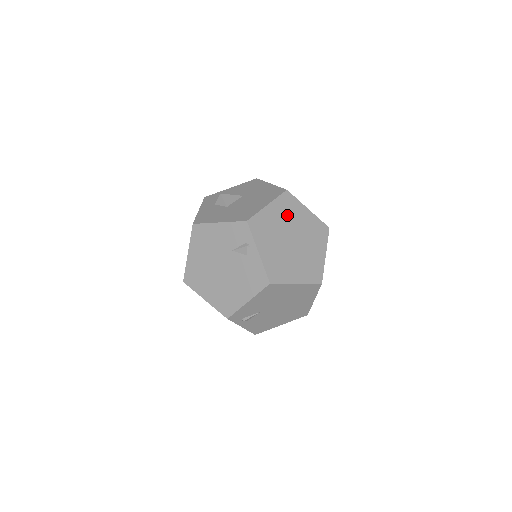
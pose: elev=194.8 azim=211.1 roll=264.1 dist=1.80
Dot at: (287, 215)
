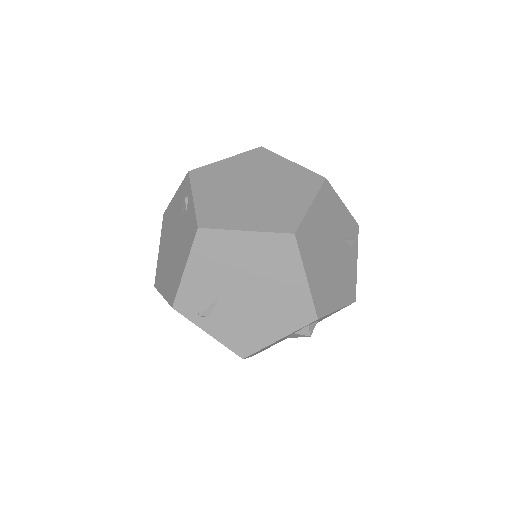
Dot at: (253, 167)
